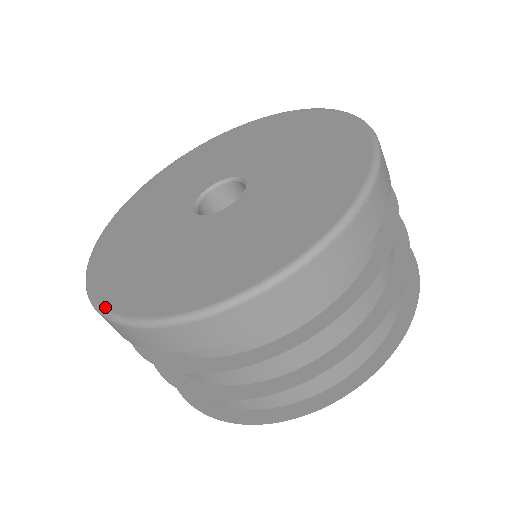
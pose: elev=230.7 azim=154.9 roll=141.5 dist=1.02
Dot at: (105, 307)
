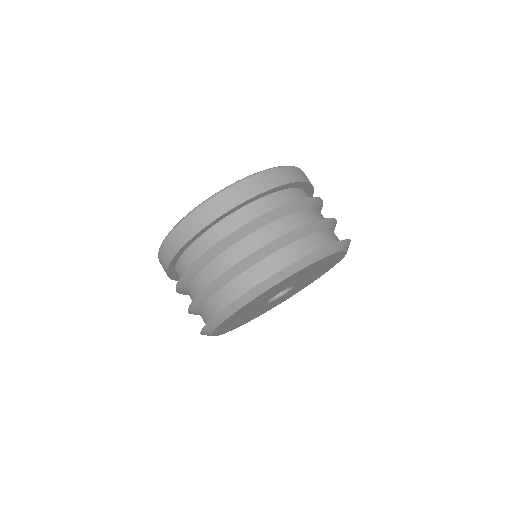
Dot at: (192, 210)
